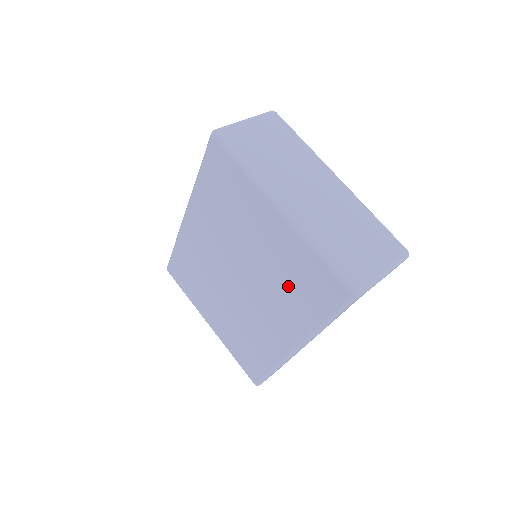
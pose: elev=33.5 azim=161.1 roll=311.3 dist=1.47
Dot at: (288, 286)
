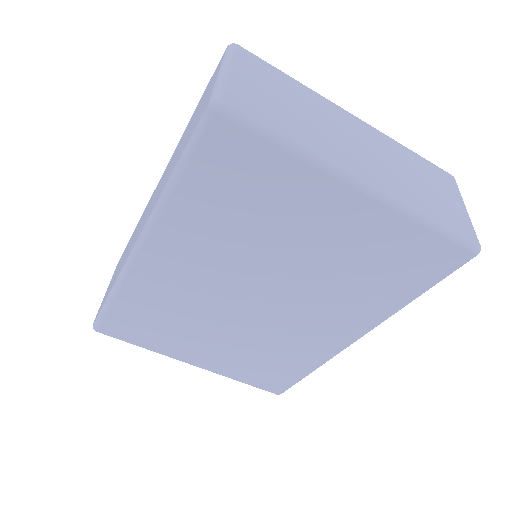
Dot at: (361, 277)
